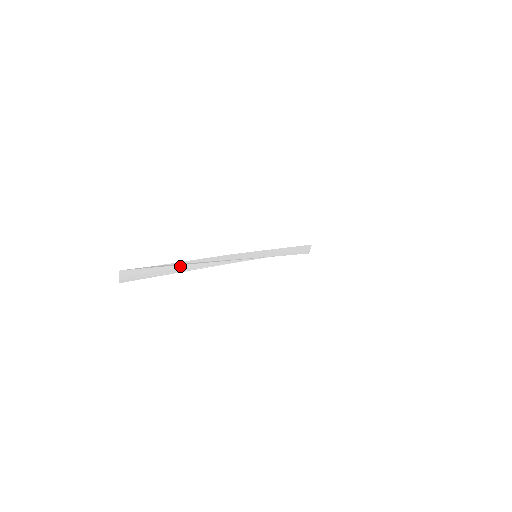
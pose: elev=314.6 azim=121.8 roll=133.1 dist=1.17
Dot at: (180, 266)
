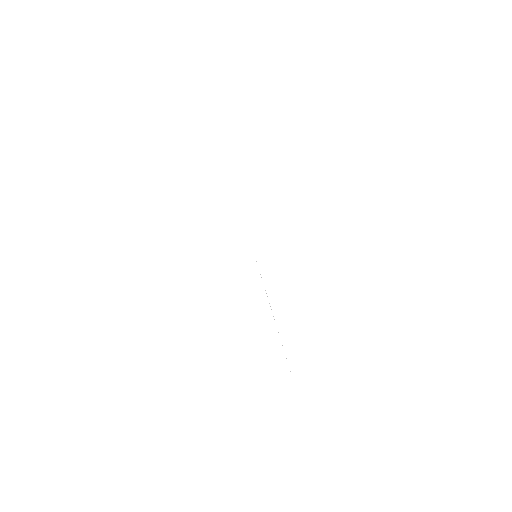
Dot at: occluded
